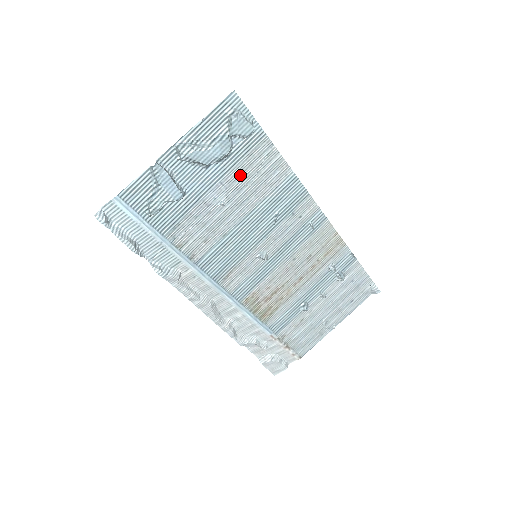
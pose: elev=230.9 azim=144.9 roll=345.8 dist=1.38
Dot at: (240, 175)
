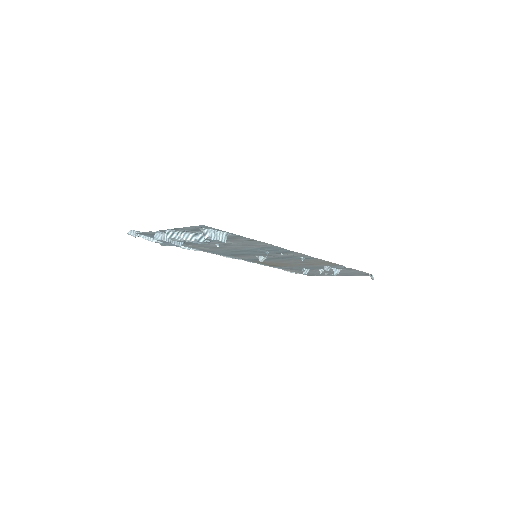
Dot at: (227, 241)
